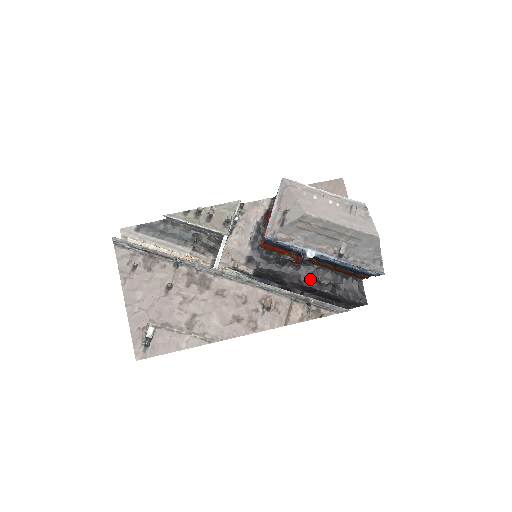
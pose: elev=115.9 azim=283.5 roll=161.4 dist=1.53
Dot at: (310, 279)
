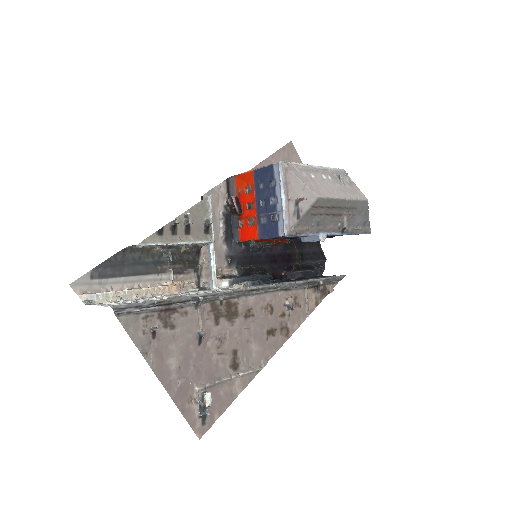
Dot at: (283, 256)
